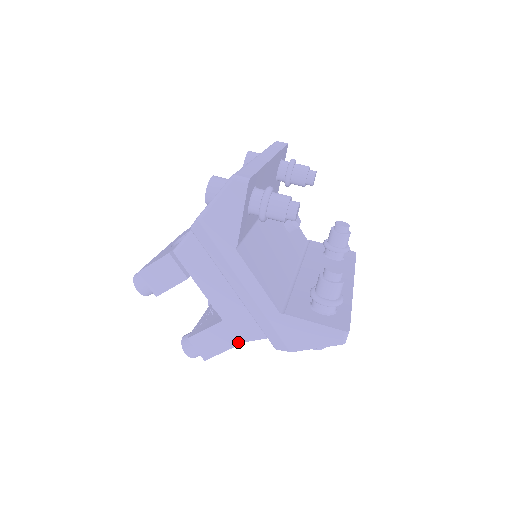
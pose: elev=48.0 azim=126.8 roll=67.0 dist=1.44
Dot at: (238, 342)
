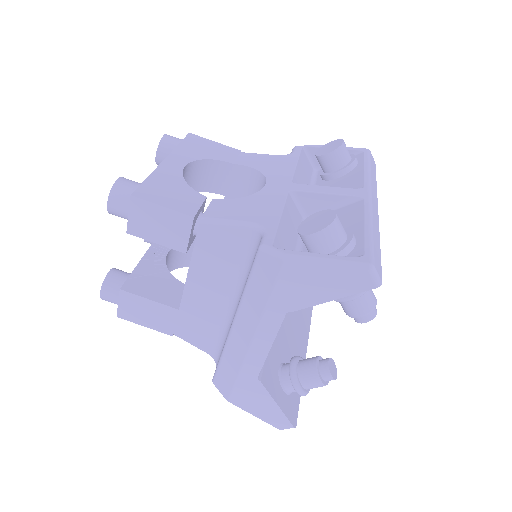
Dot at: (173, 333)
